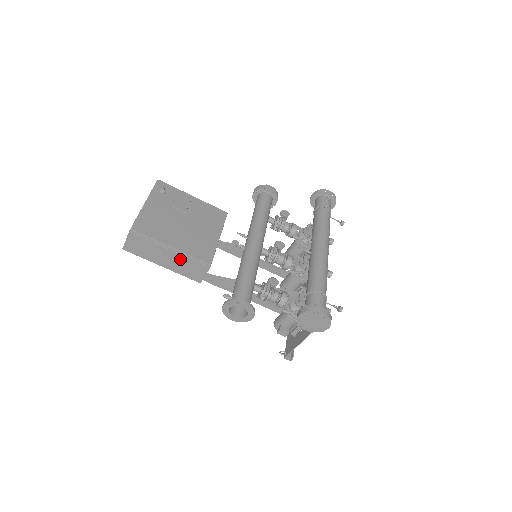
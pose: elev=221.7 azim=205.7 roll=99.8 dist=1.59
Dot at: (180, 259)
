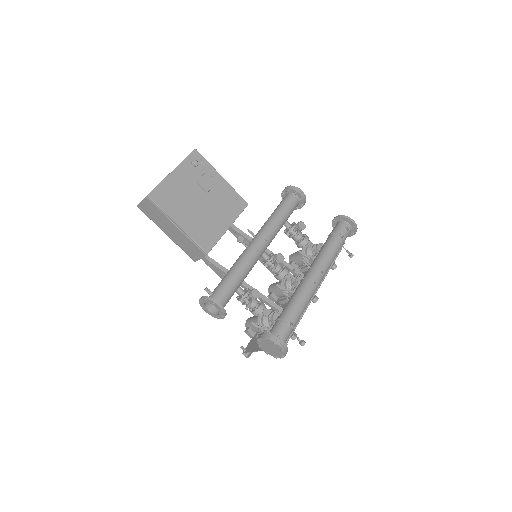
Dot at: (183, 237)
